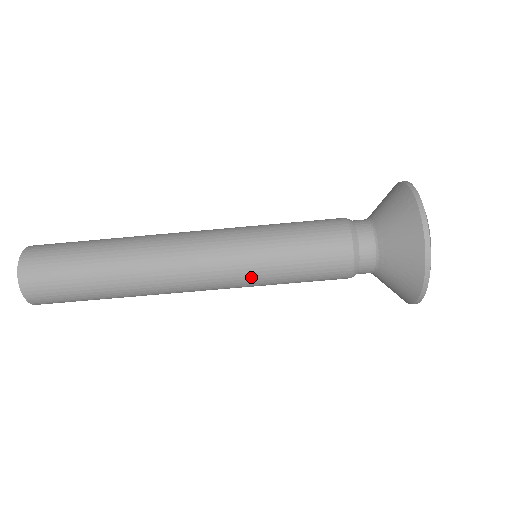
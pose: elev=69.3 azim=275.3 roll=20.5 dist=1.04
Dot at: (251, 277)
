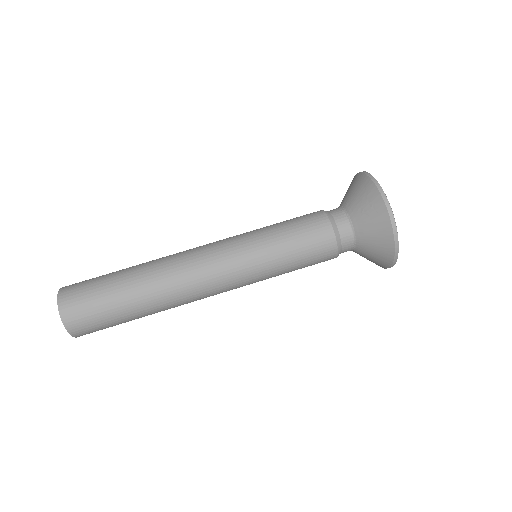
Dot at: (250, 247)
